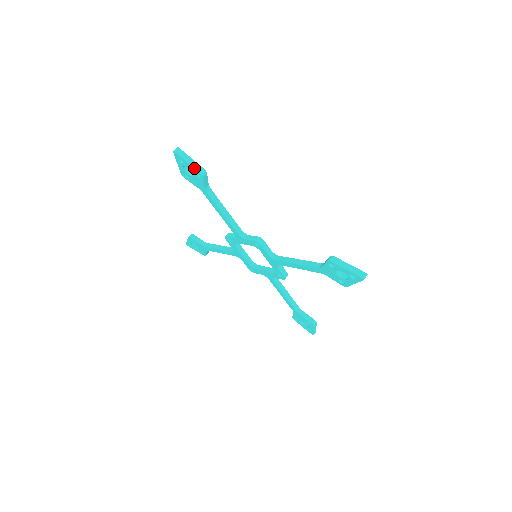
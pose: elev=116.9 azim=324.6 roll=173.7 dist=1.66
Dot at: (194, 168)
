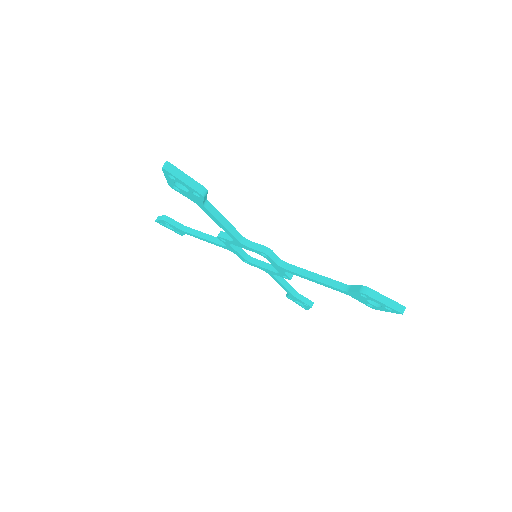
Dot at: (192, 188)
